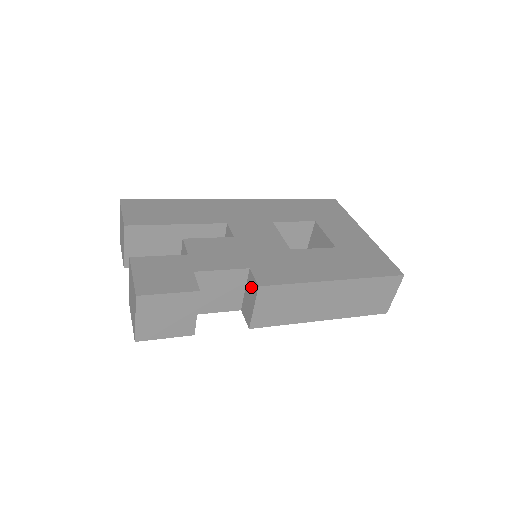
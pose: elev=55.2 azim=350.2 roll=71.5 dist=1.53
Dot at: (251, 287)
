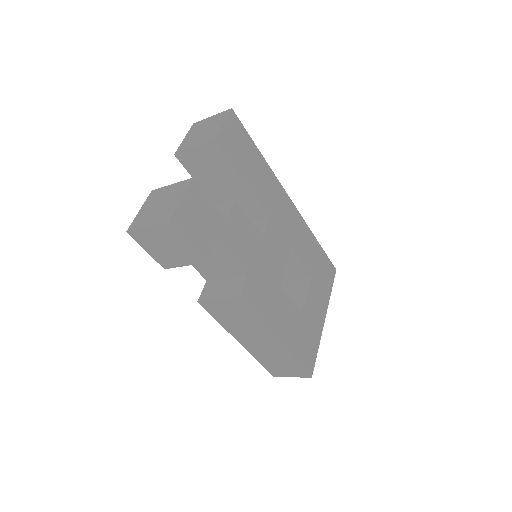
Dot at: (233, 287)
